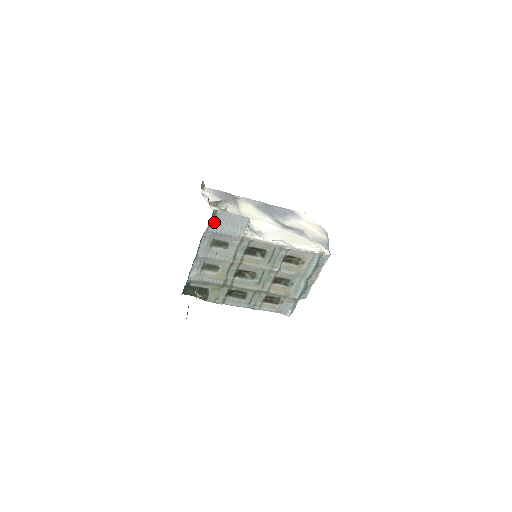
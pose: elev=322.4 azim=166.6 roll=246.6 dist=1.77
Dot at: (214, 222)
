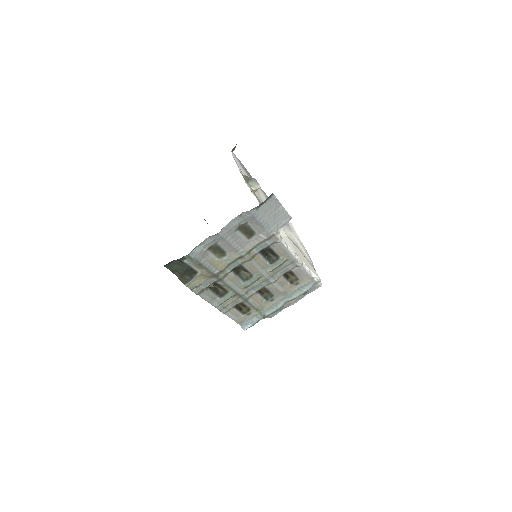
Dot at: (261, 205)
